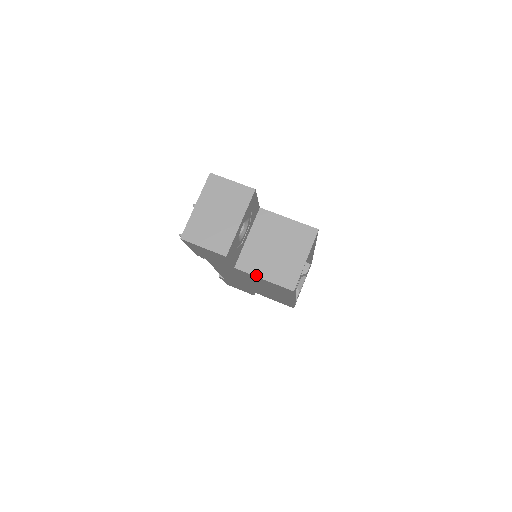
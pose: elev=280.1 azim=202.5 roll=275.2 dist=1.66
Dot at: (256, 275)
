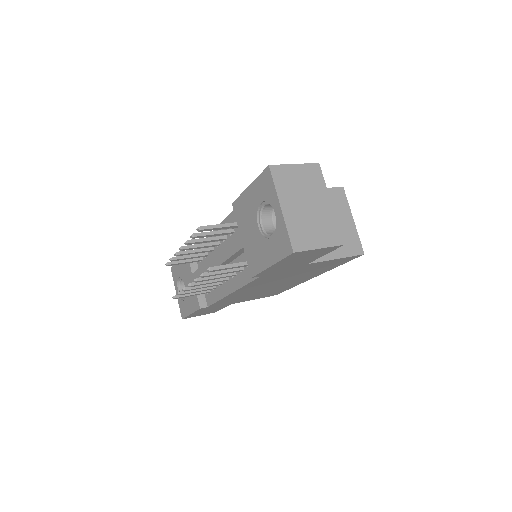
Dot at: (329, 259)
